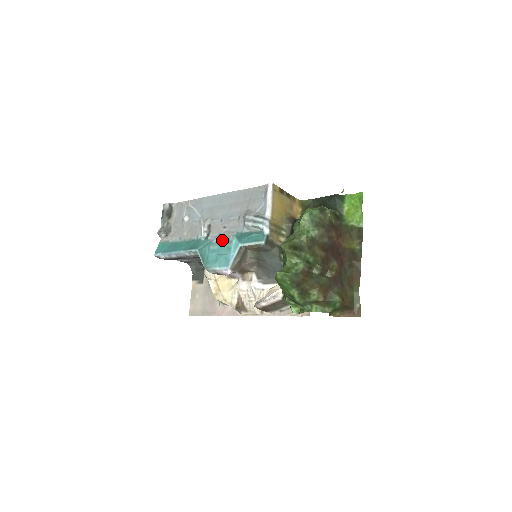
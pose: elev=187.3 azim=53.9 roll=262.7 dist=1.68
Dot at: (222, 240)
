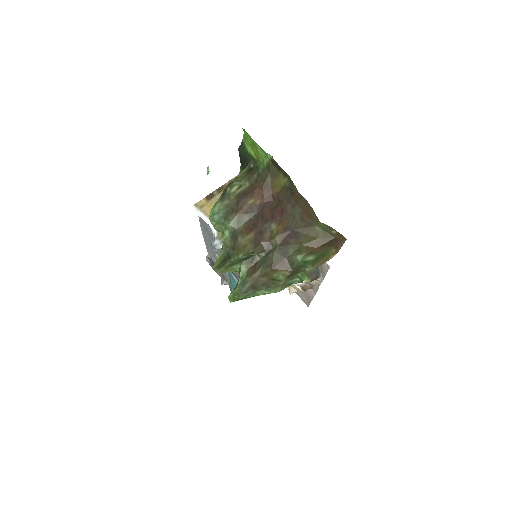
Dot at: occluded
